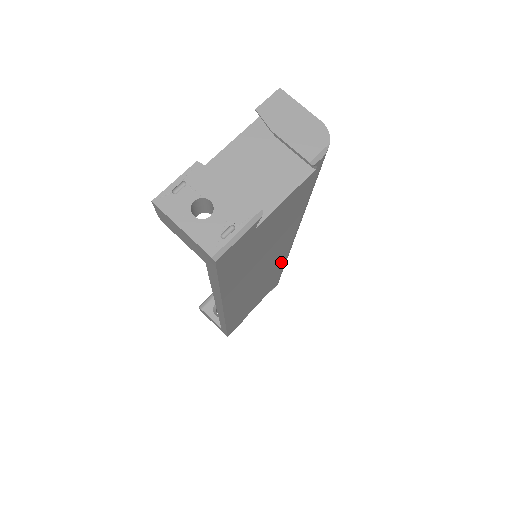
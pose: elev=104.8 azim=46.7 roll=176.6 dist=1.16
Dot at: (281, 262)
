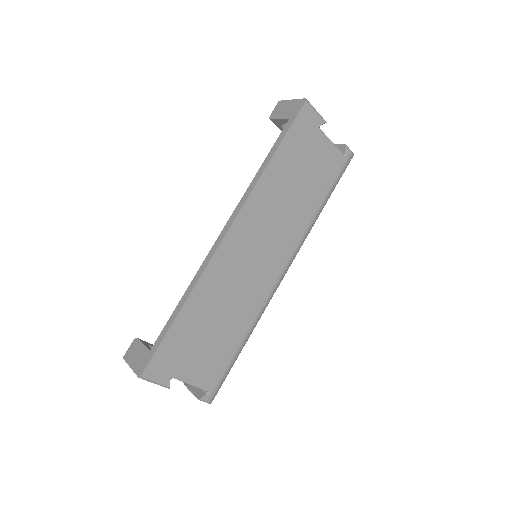
Dot at: (261, 295)
